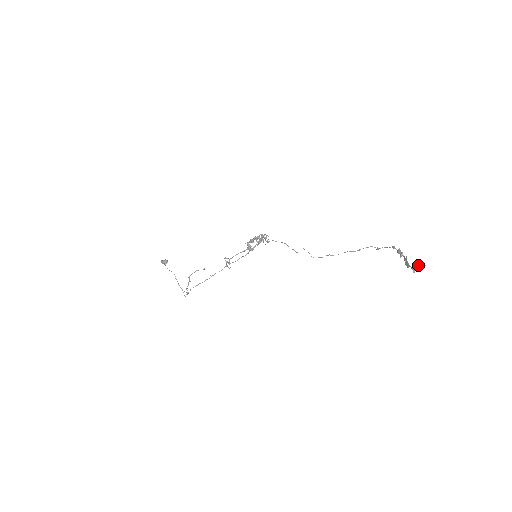
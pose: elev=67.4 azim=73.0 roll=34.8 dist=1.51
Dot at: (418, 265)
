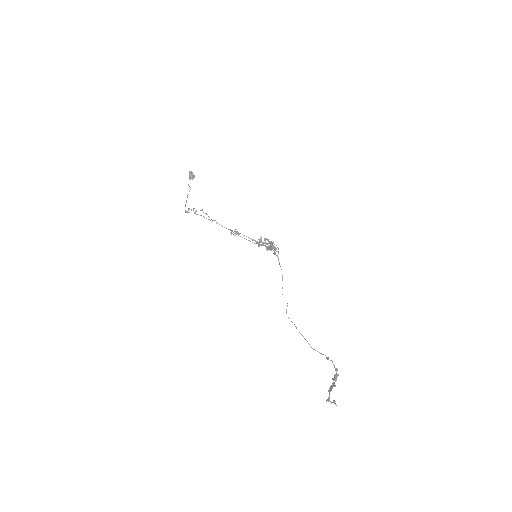
Dot at: (334, 401)
